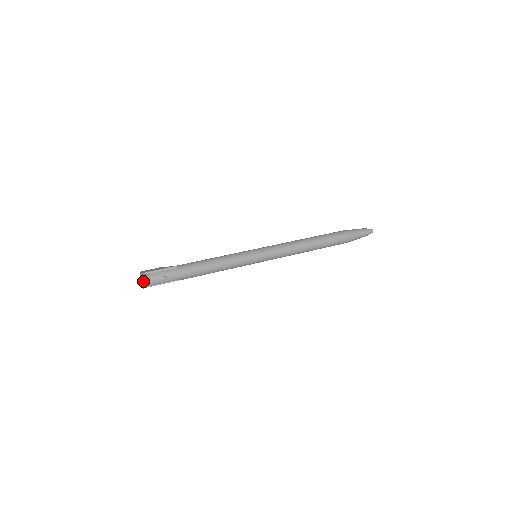
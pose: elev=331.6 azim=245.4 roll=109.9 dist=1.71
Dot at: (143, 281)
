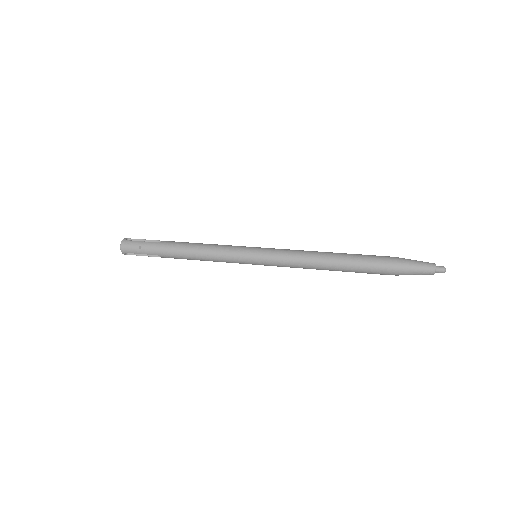
Dot at: (122, 245)
